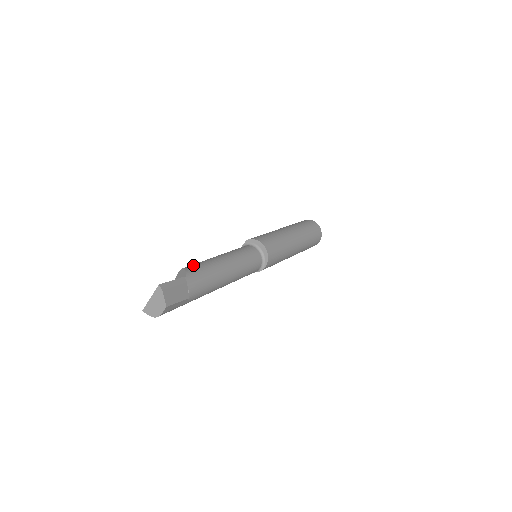
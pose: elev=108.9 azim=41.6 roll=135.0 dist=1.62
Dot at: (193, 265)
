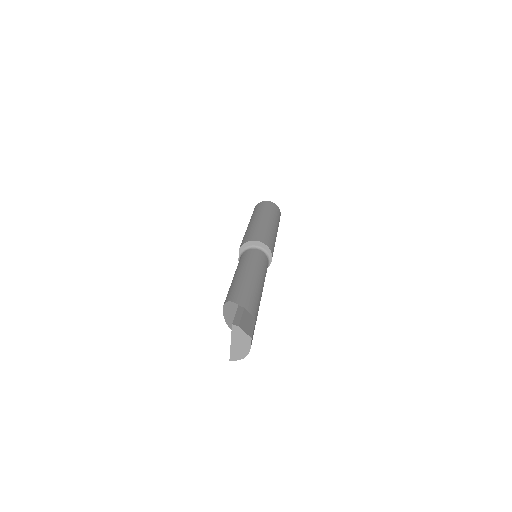
Dot at: (230, 294)
